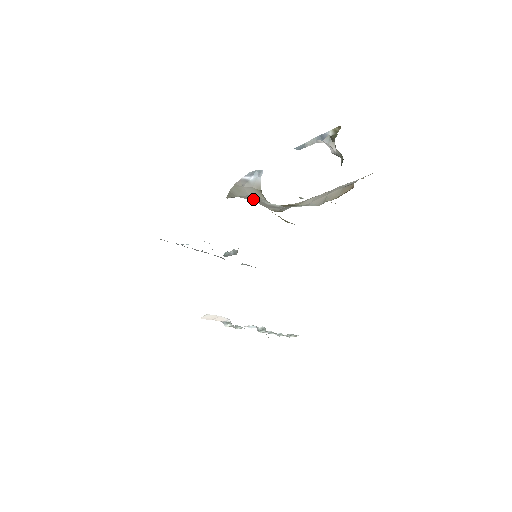
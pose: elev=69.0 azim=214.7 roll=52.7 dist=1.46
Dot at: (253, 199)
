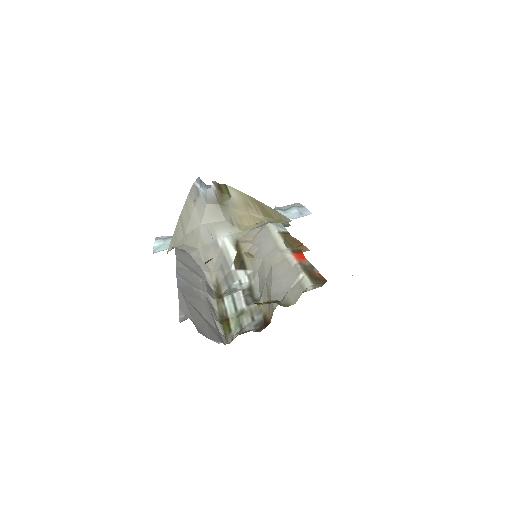
Dot at: (201, 241)
